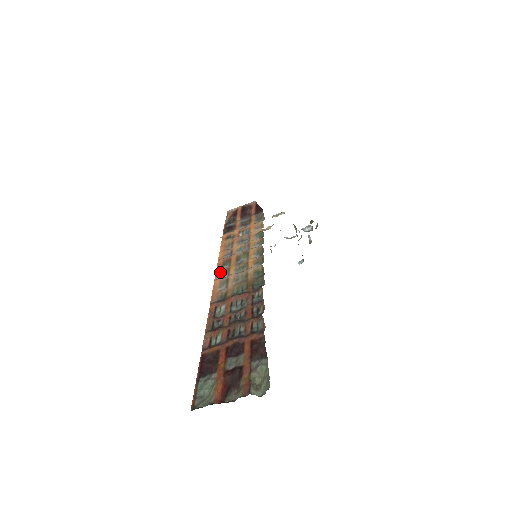
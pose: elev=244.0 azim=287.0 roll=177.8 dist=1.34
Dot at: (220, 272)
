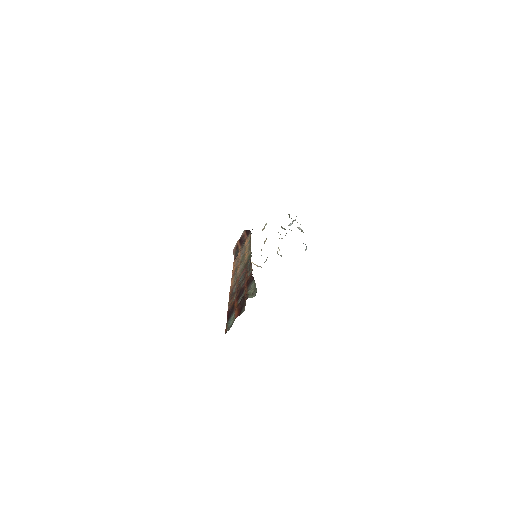
Dot at: (233, 277)
